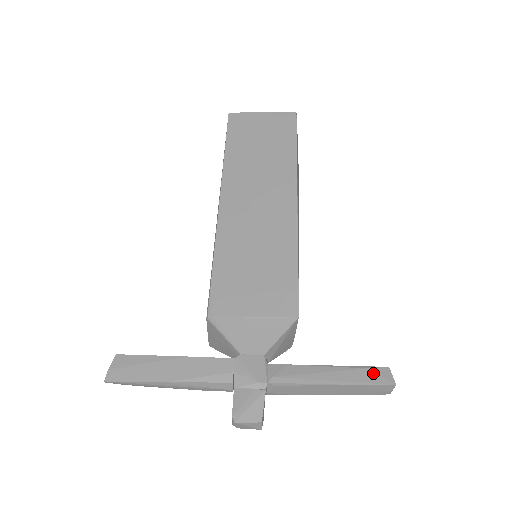
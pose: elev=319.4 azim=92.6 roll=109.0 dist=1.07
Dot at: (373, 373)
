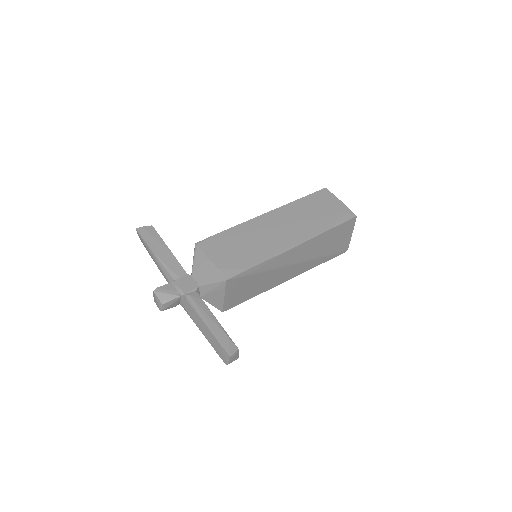
Dot at: (228, 342)
